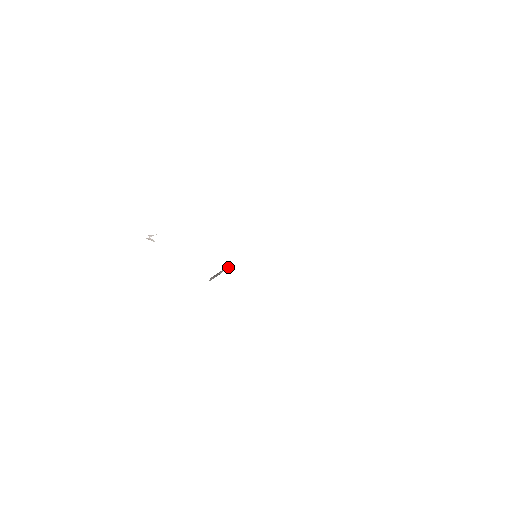
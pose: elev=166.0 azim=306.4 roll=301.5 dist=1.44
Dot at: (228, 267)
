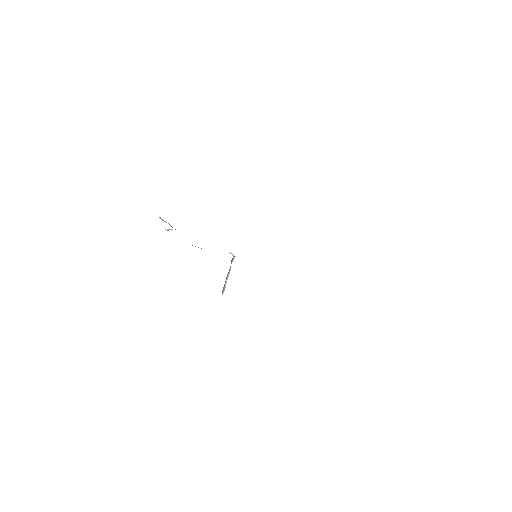
Dot at: (231, 263)
